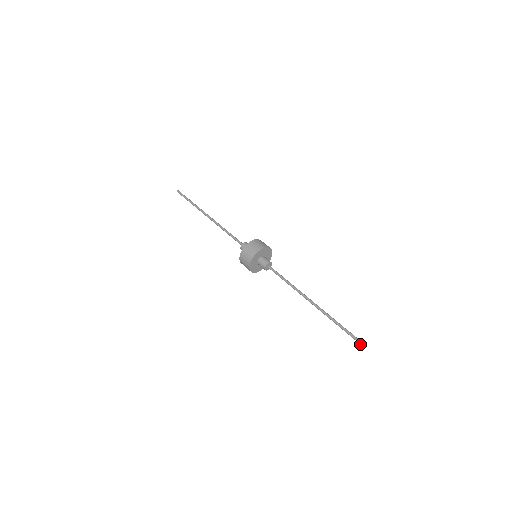
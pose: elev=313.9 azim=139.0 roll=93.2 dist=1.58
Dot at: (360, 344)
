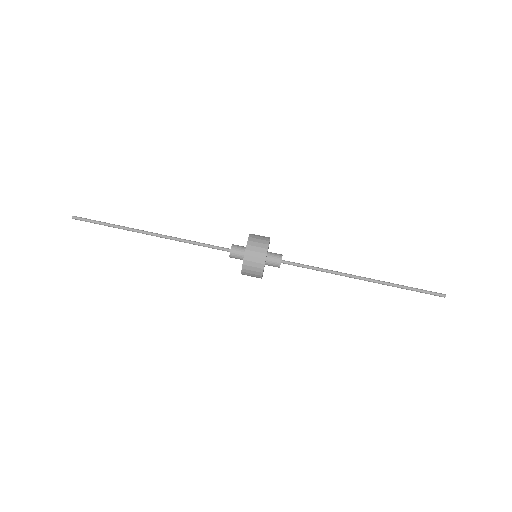
Dot at: (439, 296)
